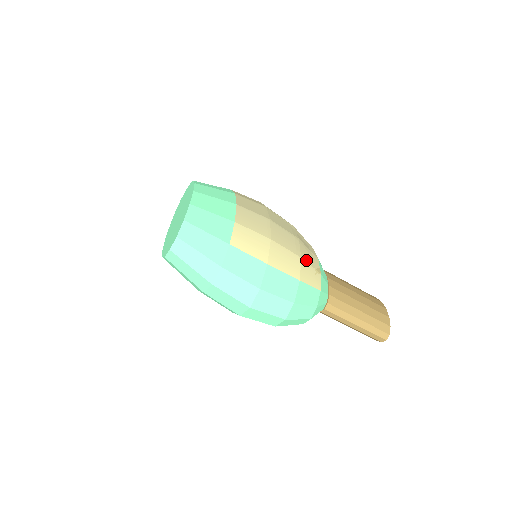
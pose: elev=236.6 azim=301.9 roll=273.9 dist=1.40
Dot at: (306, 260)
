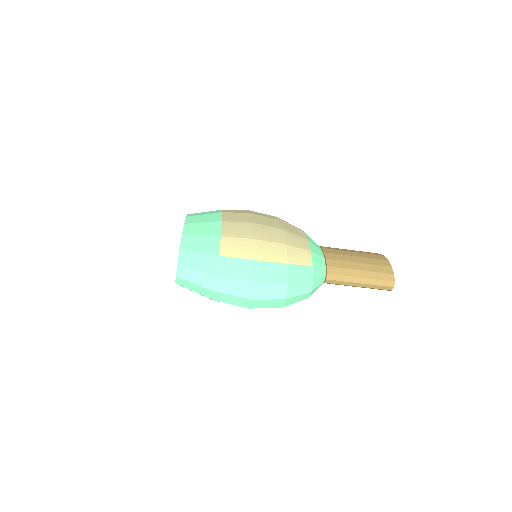
Dot at: (293, 245)
